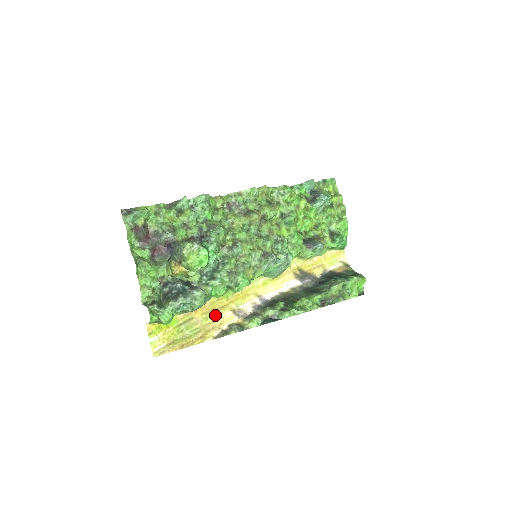
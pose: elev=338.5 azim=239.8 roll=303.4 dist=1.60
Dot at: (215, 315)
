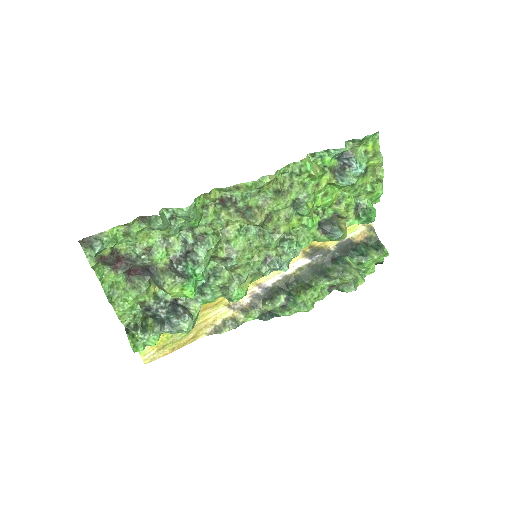
Dot at: (207, 313)
